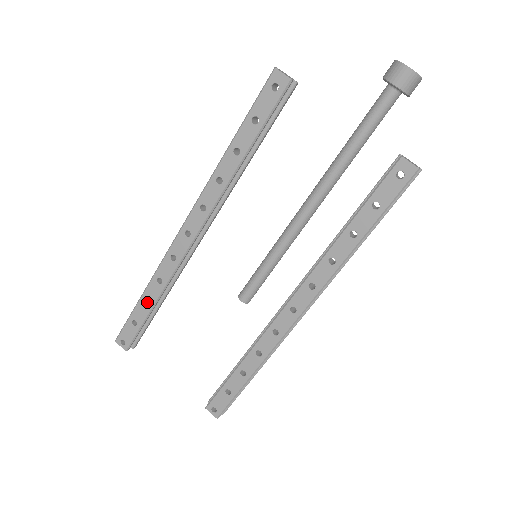
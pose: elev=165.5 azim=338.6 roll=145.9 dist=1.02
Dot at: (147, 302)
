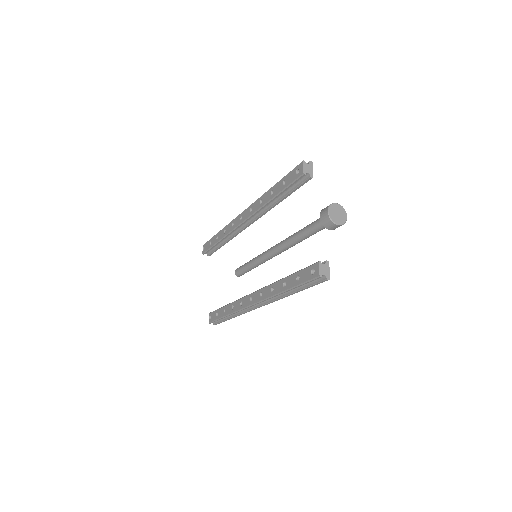
Dot at: occluded
